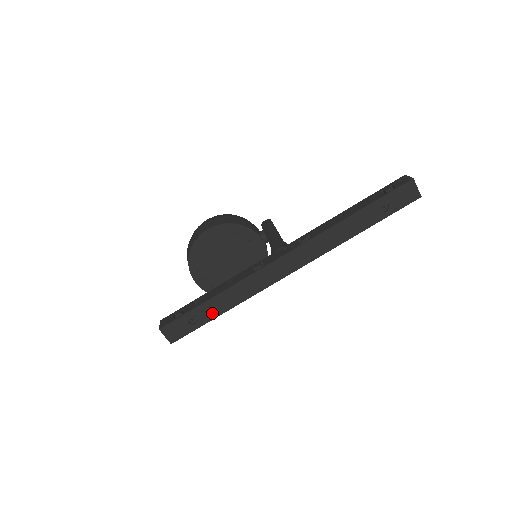
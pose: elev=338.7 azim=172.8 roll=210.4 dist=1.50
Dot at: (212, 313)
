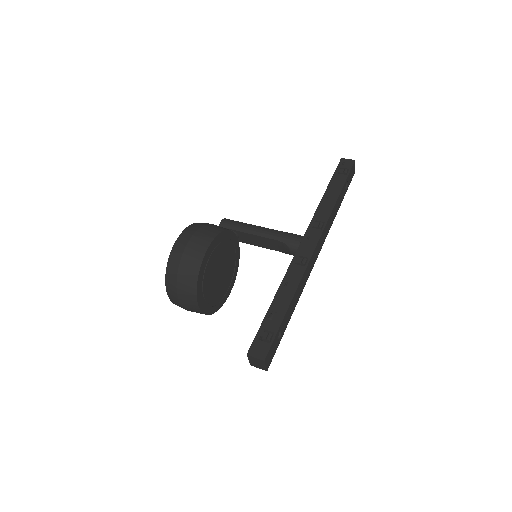
Dot at: (287, 320)
